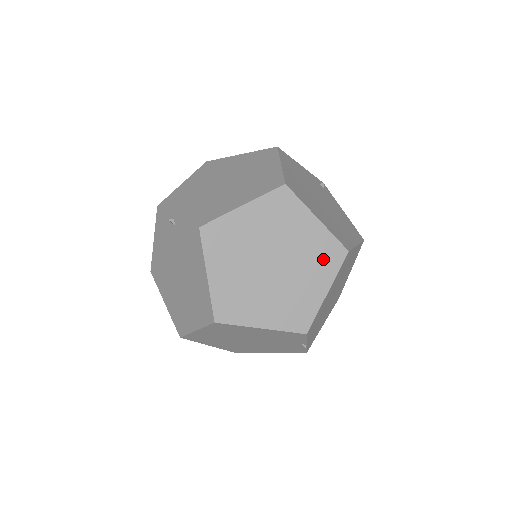
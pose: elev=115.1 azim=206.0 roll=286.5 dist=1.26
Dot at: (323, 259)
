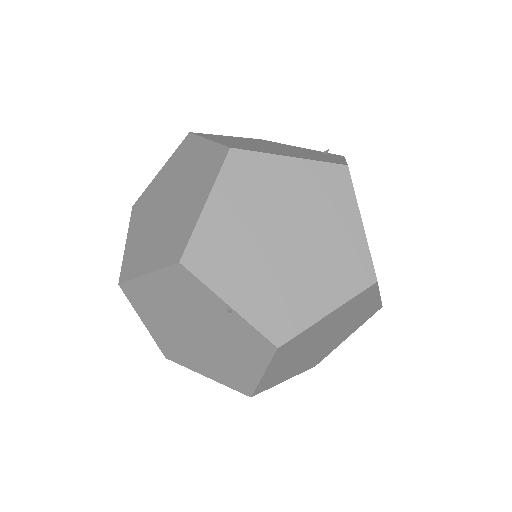
Dot at: (206, 172)
